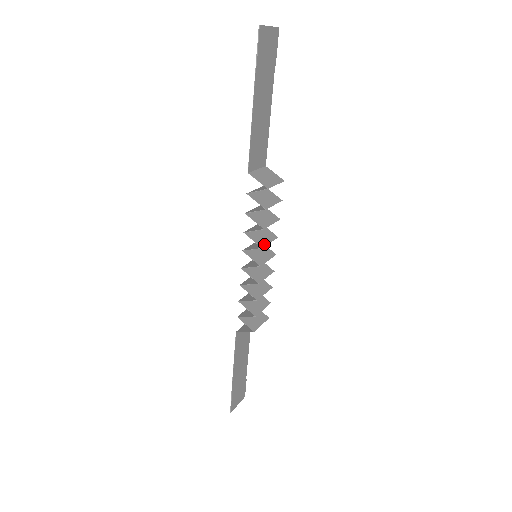
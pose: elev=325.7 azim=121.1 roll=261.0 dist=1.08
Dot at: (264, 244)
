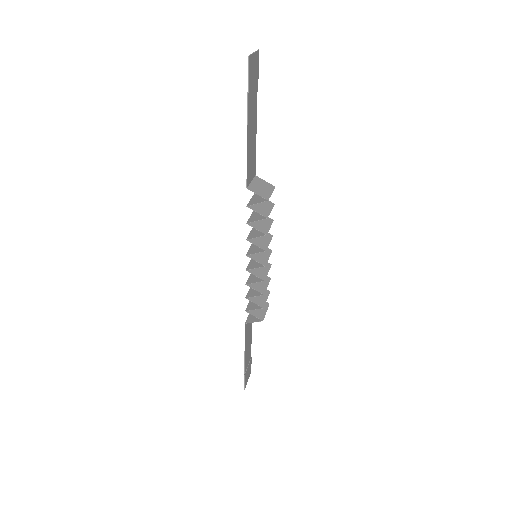
Dot at: (266, 246)
